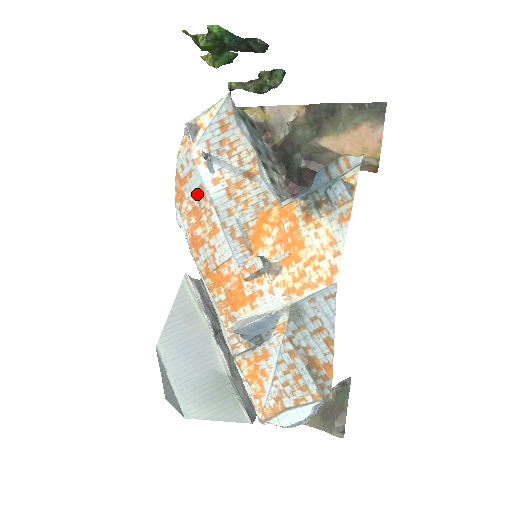
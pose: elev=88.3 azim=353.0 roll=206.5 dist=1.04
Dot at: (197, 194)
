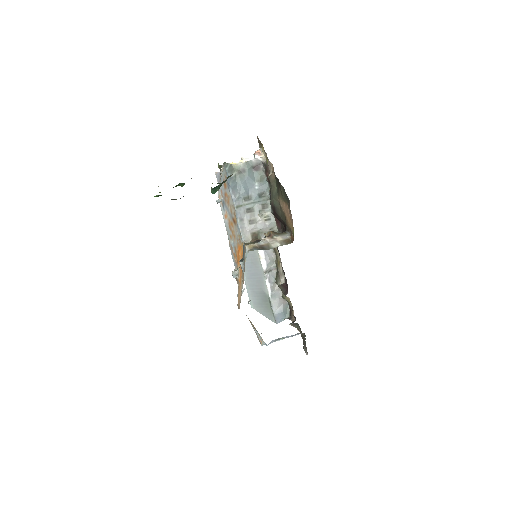
Dot at: occluded
